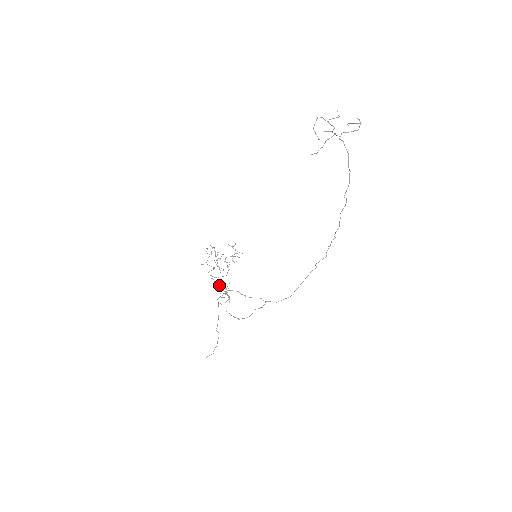
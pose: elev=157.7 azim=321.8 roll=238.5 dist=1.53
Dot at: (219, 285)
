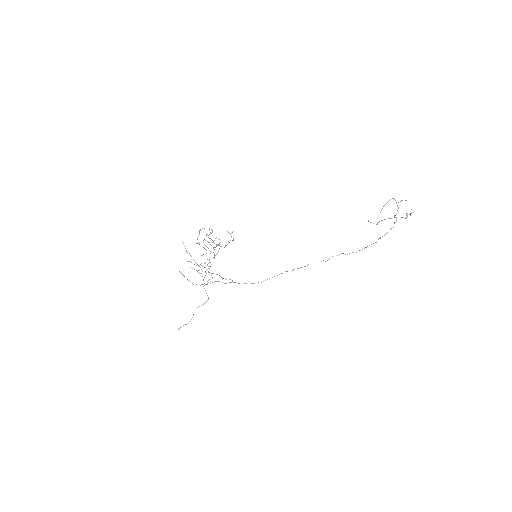
Dot at: (205, 267)
